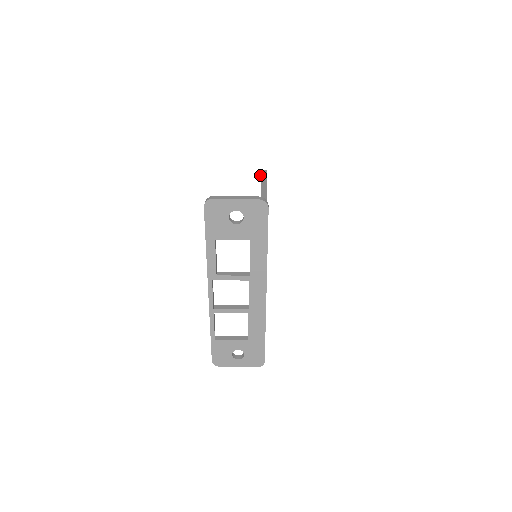
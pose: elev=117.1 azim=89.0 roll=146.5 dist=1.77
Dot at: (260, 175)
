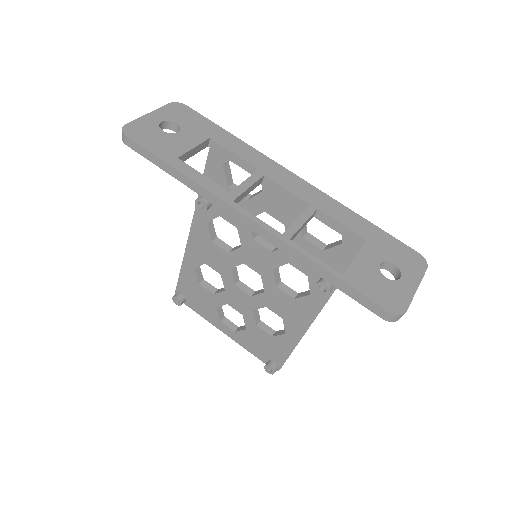
Dot at: (178, 294)
